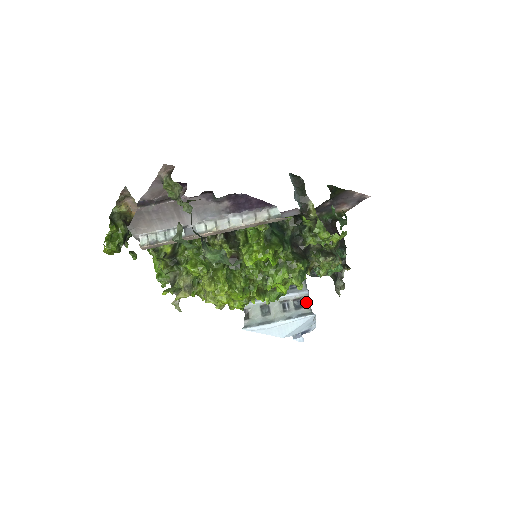
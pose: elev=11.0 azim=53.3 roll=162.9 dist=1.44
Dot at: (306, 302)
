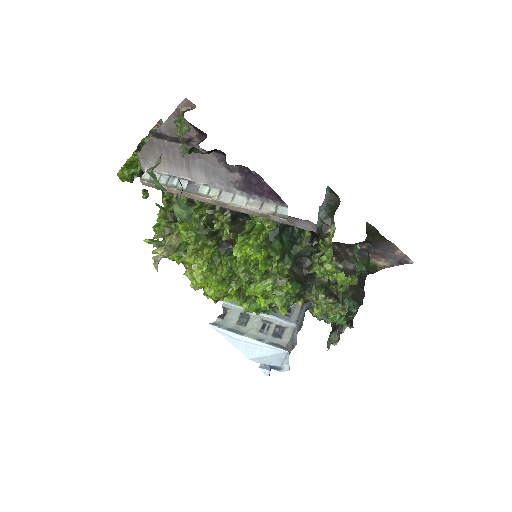
Dot at: (287, 335)
